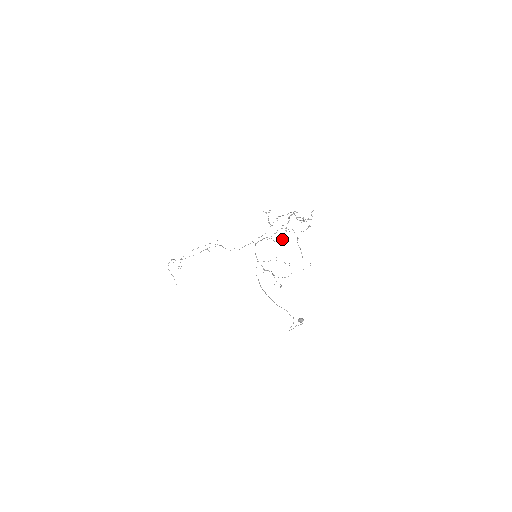
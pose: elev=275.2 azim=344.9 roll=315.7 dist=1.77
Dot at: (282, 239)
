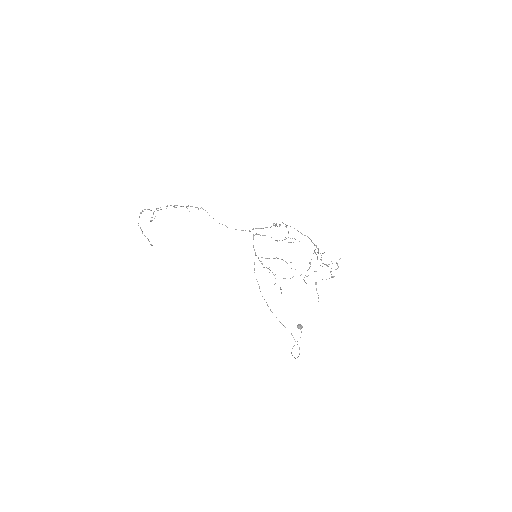
Dot at: (288, 242)
